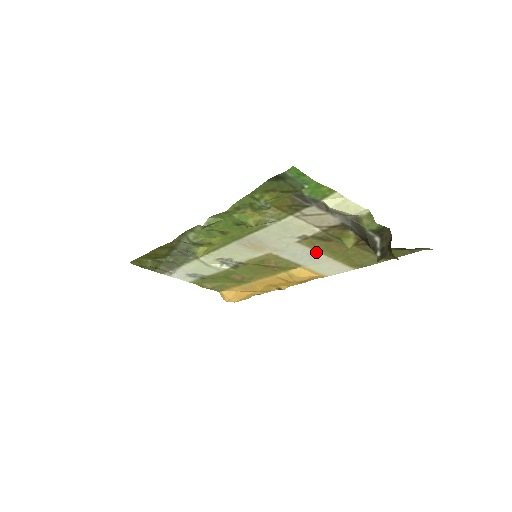
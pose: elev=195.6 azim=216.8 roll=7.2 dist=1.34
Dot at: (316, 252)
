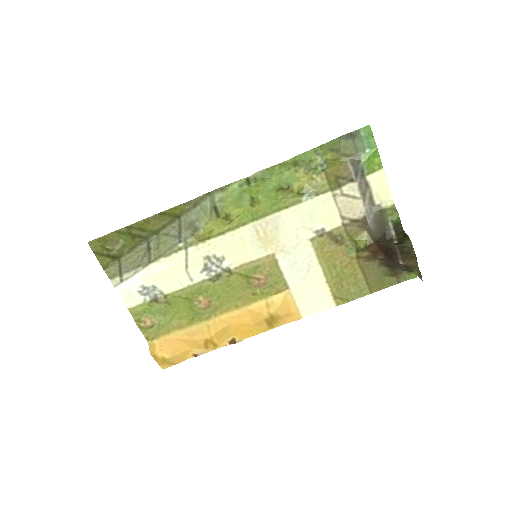
Dot at: (317, 263)
